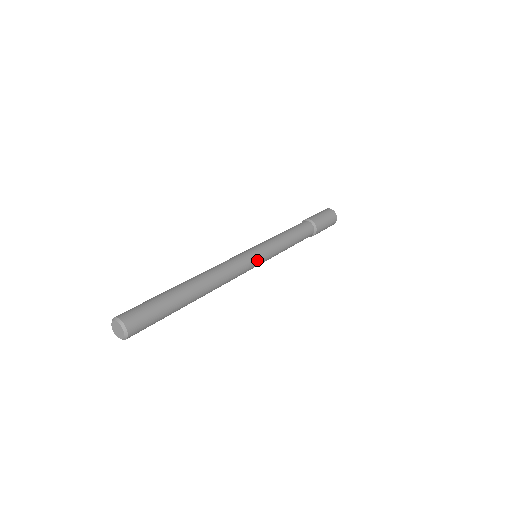
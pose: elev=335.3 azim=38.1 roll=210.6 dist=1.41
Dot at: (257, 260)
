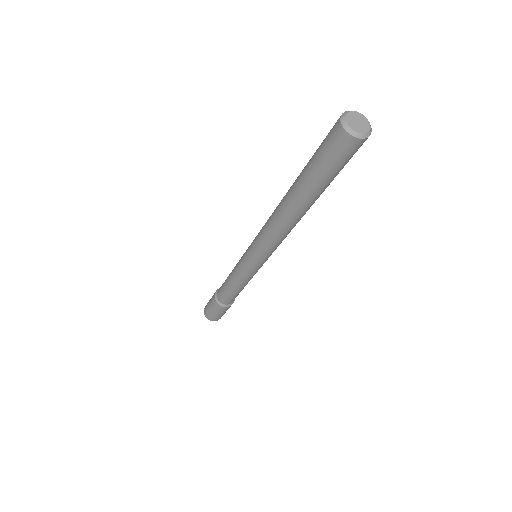
Dot at: occluded
